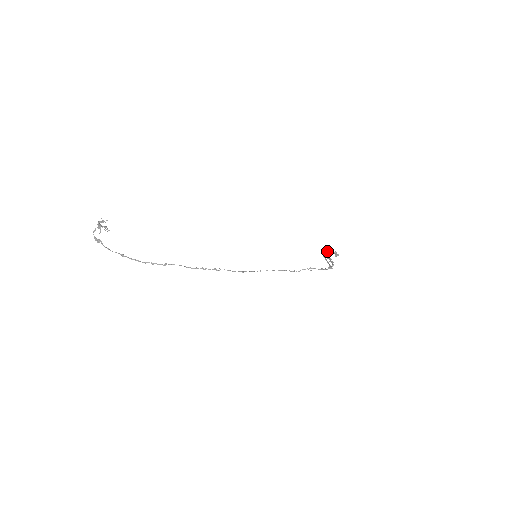
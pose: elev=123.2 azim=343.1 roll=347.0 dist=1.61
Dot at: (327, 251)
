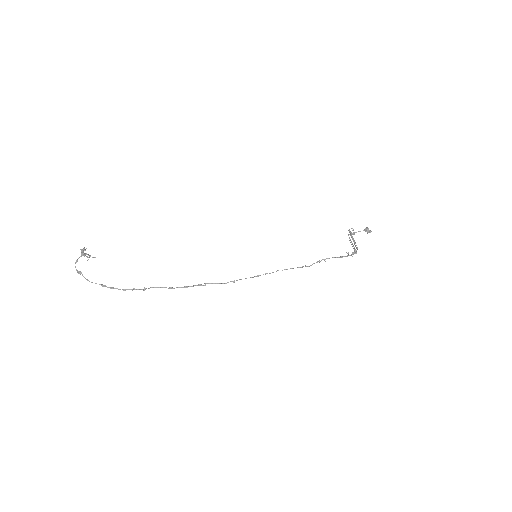
Dot at: occluded
